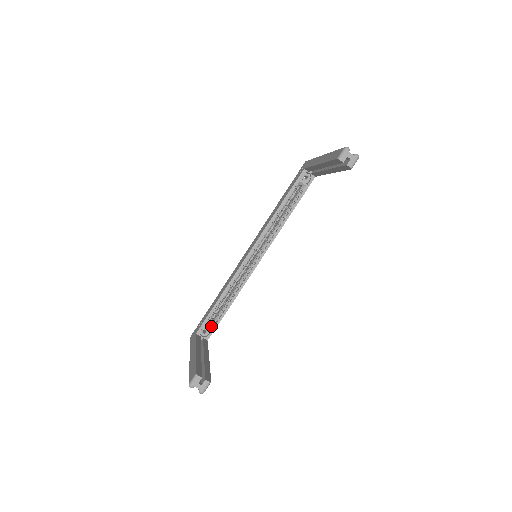
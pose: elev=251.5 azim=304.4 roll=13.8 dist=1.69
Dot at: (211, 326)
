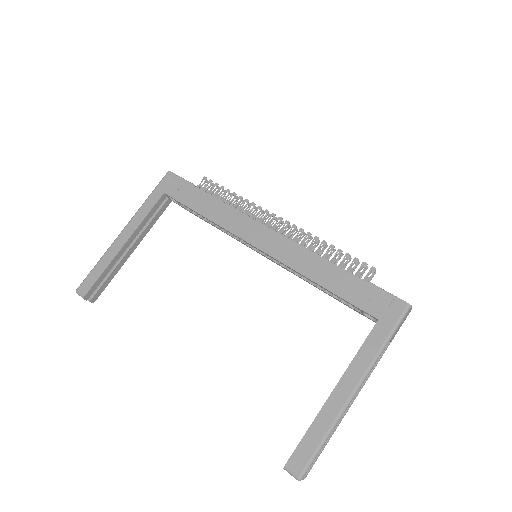
Dot at: occluded
